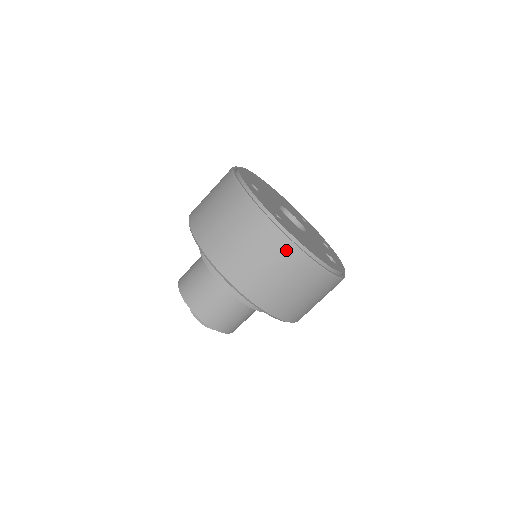
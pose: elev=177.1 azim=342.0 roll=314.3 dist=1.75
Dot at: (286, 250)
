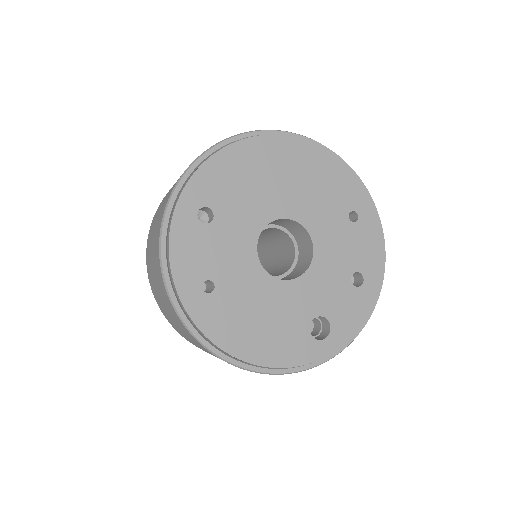
Dot at: (197, 342)
